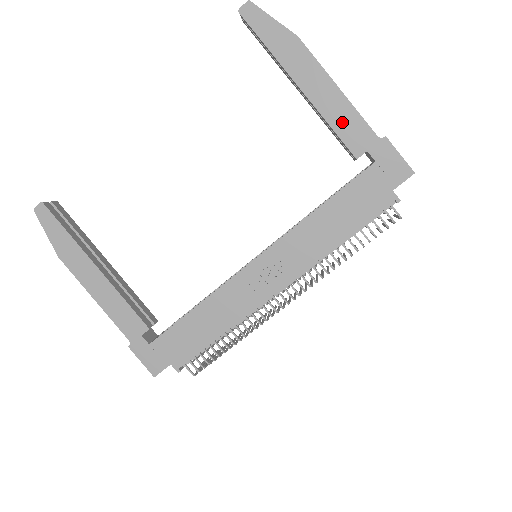
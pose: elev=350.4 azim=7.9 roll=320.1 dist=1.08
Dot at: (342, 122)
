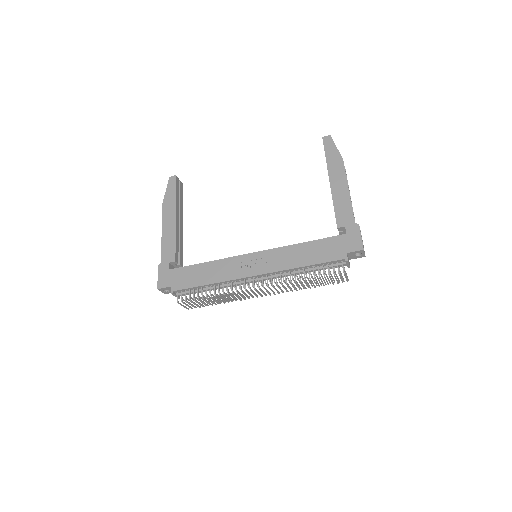
Dot at: (341, 207)
